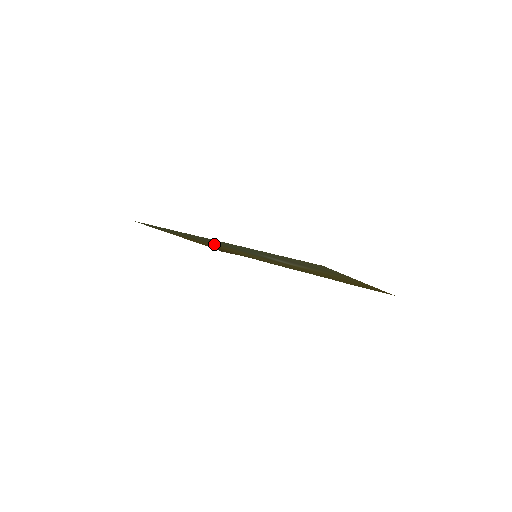
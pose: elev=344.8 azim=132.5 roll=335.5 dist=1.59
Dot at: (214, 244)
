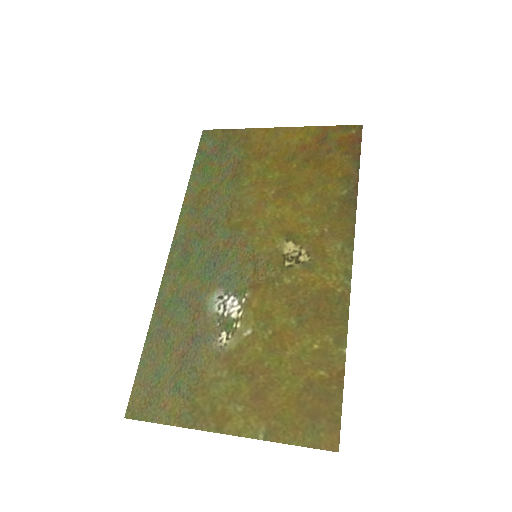
Dot at: (243, 204)
